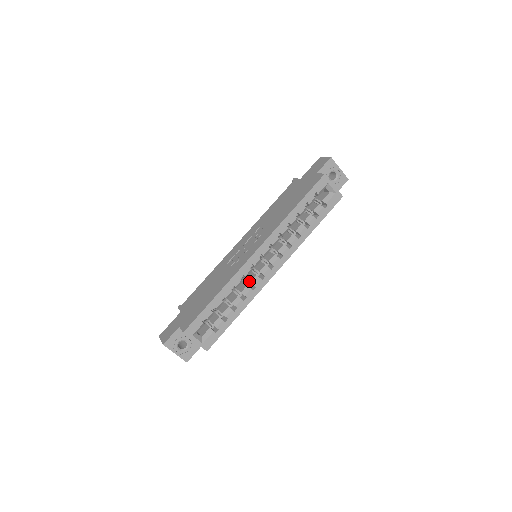
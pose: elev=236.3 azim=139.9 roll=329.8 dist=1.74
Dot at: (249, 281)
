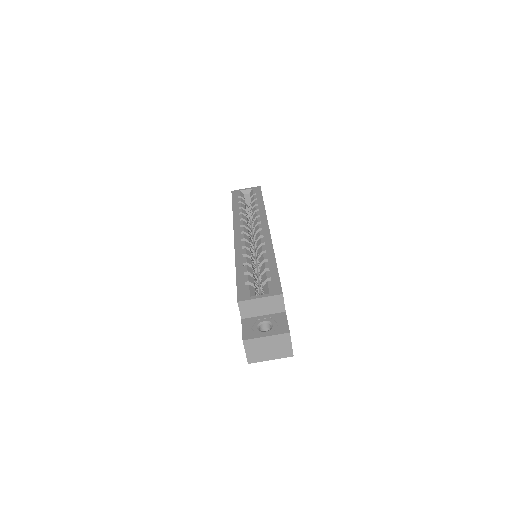
Dot at: occluded
